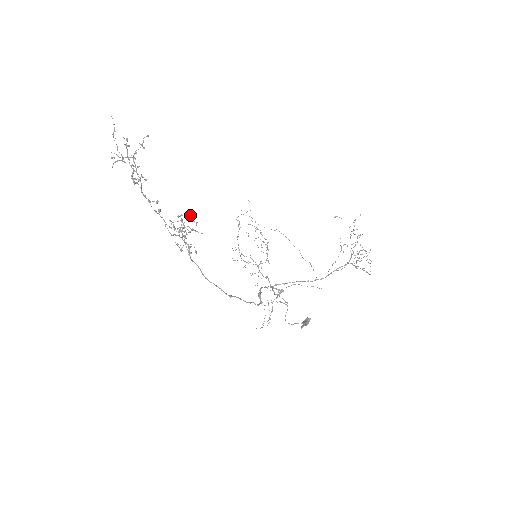
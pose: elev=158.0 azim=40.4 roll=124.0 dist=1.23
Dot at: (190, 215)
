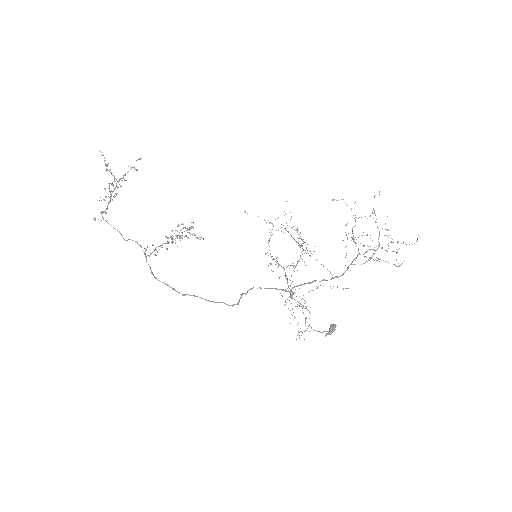
Dot at: occluded
